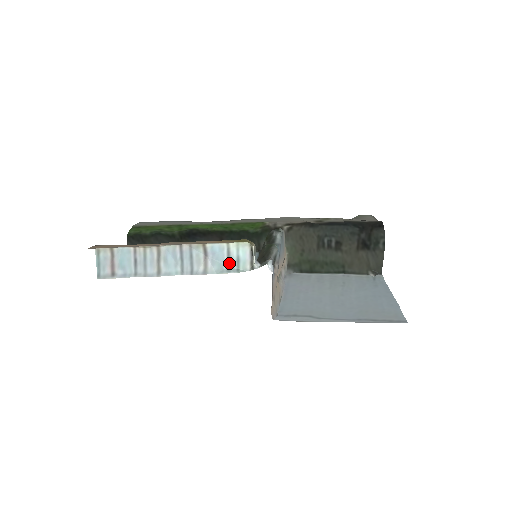
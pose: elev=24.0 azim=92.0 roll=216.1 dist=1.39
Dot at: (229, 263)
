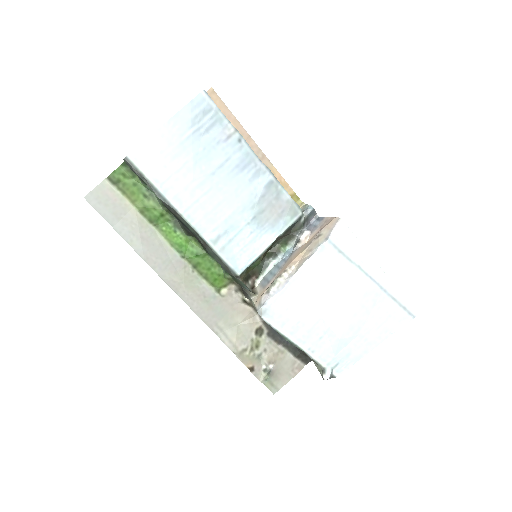
Dot at: occluded
